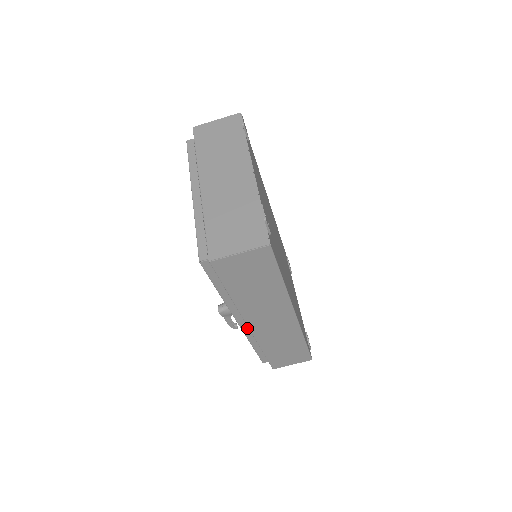
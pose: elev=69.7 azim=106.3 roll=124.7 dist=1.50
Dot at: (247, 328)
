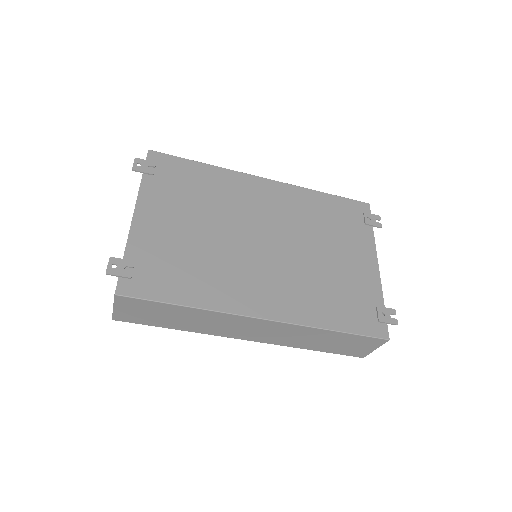
Dot at: occluded
